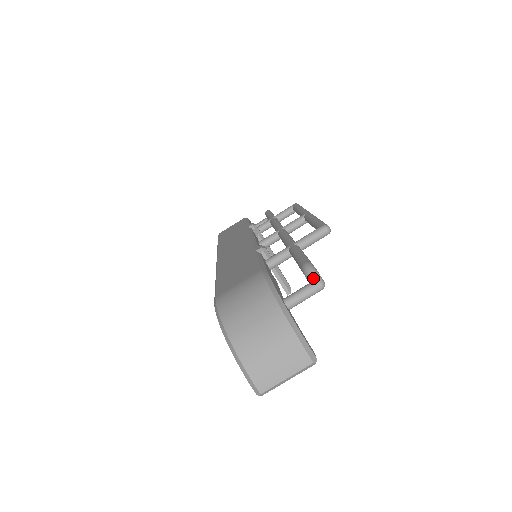
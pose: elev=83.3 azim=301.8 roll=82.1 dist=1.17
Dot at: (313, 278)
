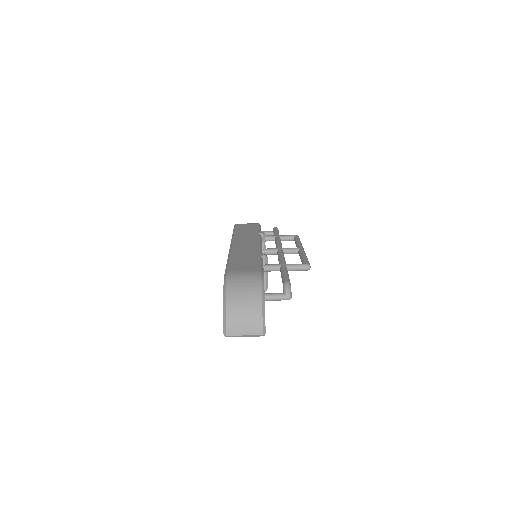
Dot at: (287, 291)
